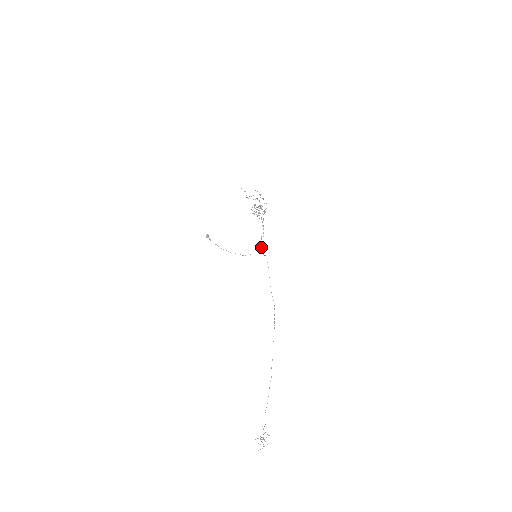
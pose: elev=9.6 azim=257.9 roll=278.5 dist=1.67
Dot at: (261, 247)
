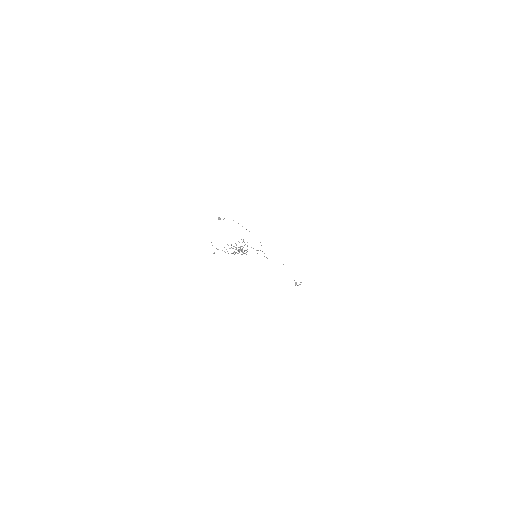
Dot at: occluded
